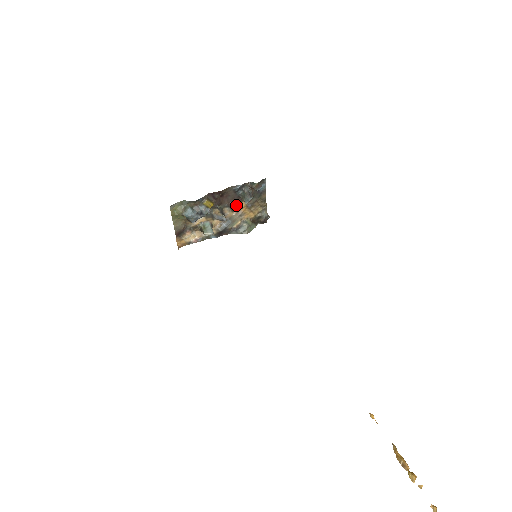
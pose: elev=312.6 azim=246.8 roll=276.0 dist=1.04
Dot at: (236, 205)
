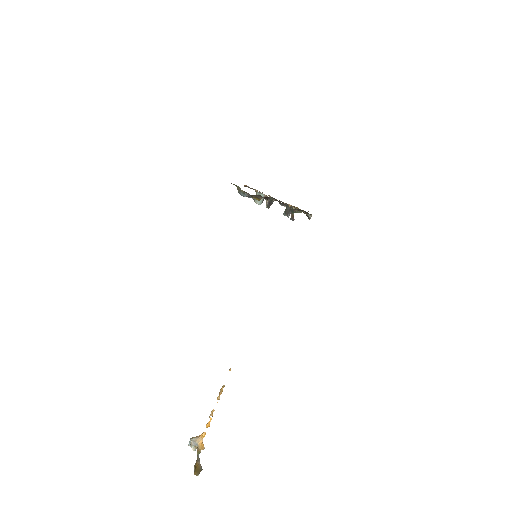
Dot at: (282, 205)
